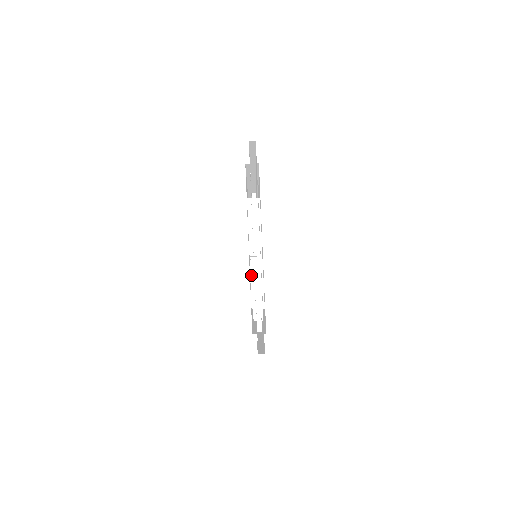
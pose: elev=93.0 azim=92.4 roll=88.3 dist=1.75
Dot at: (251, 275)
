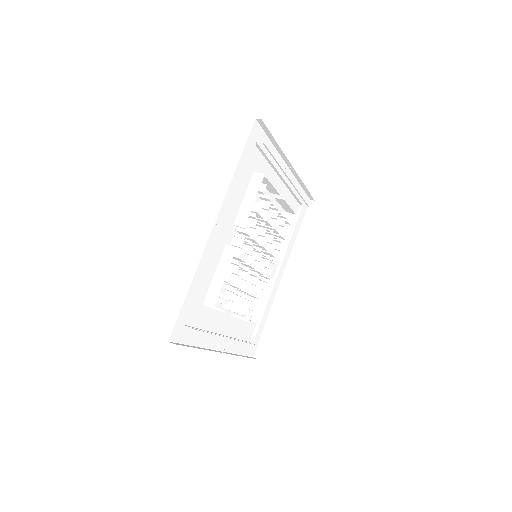
Dot at: occluded
